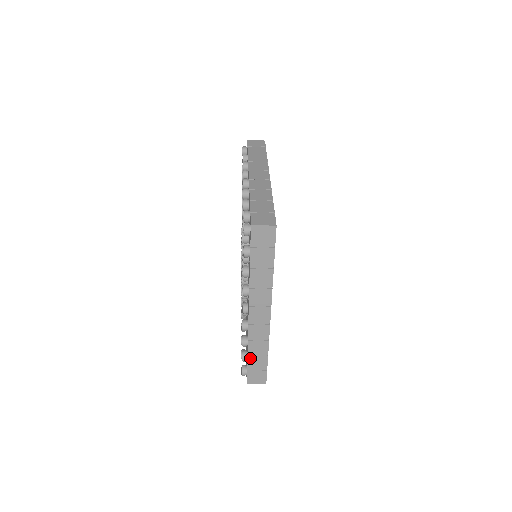
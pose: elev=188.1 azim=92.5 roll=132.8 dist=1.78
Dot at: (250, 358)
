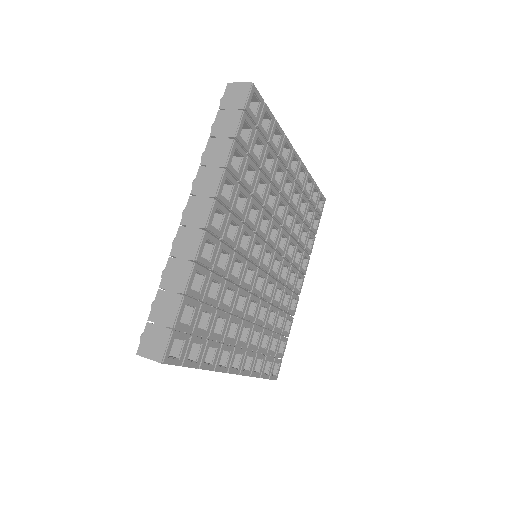
Dot at: occluded
